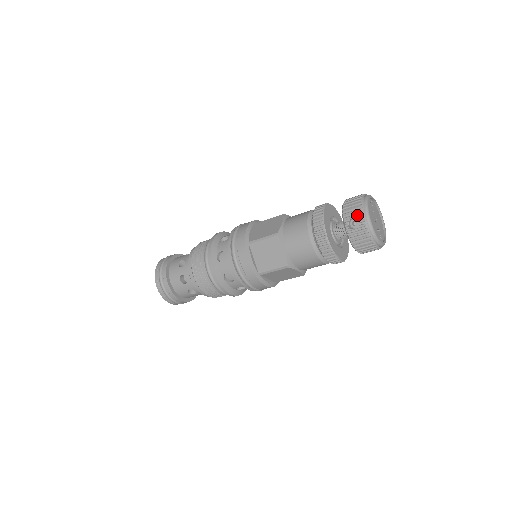
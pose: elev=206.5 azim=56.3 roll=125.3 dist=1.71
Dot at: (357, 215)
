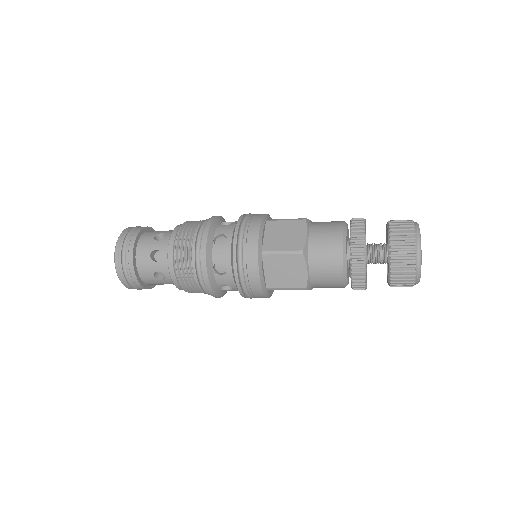
Dot at: (408, 284)
